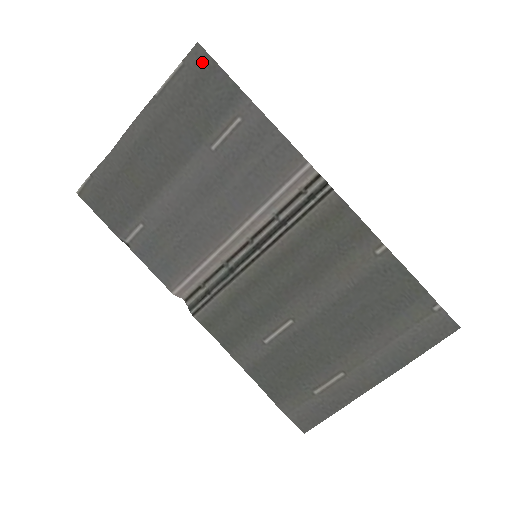
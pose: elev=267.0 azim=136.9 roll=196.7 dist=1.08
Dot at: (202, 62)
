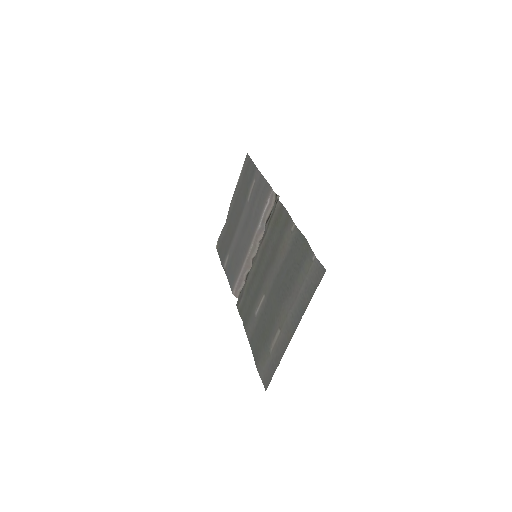
Dot at: (248, 161)
